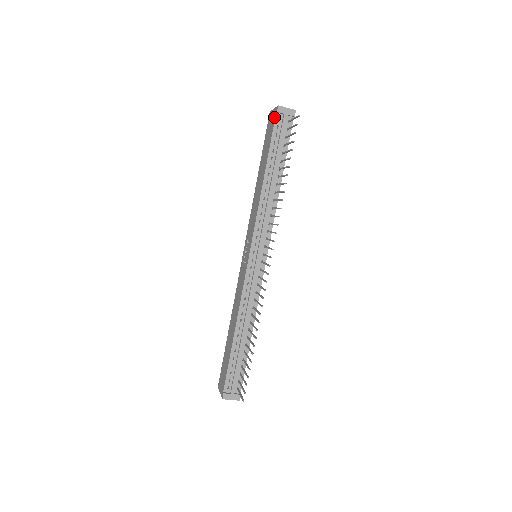
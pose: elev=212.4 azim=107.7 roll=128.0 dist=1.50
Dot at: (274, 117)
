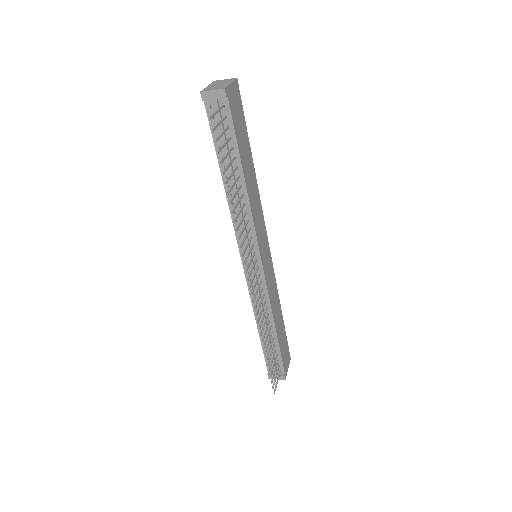
Dot at: (206, 104)
